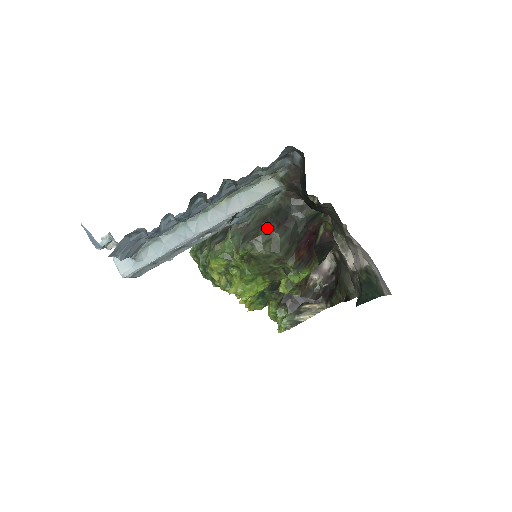
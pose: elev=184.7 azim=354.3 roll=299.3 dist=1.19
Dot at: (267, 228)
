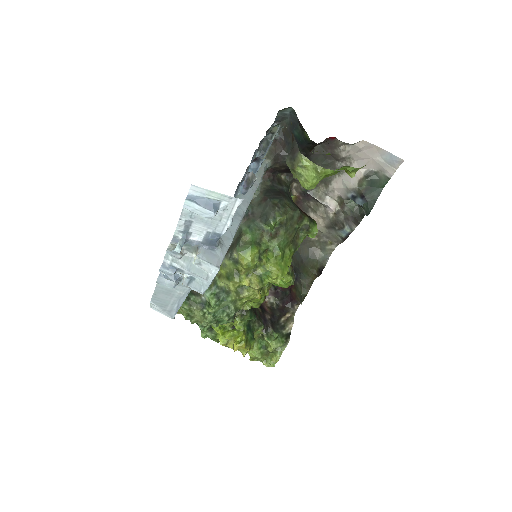
Dot at: (277, 198)
